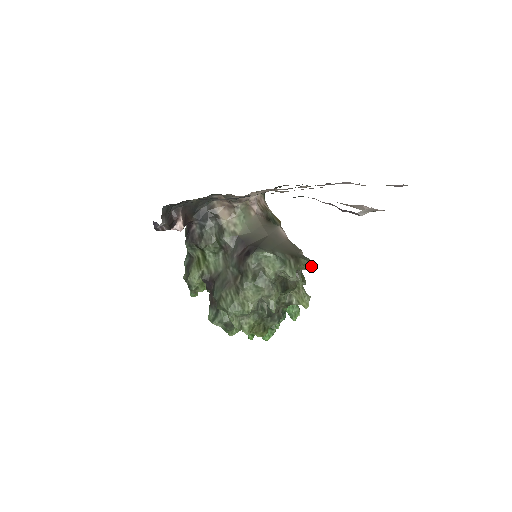
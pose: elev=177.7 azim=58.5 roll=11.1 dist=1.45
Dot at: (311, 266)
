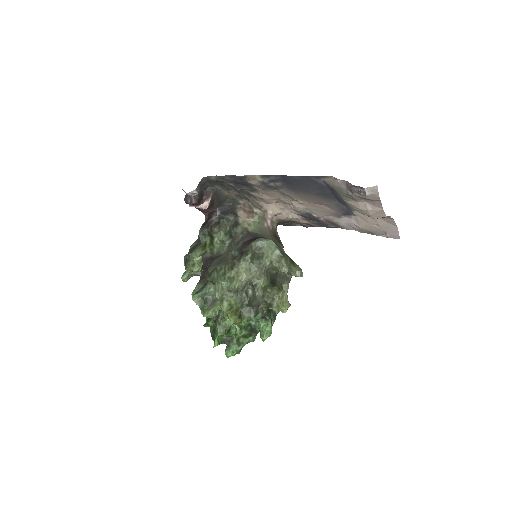
Dot at: (301, 274)
